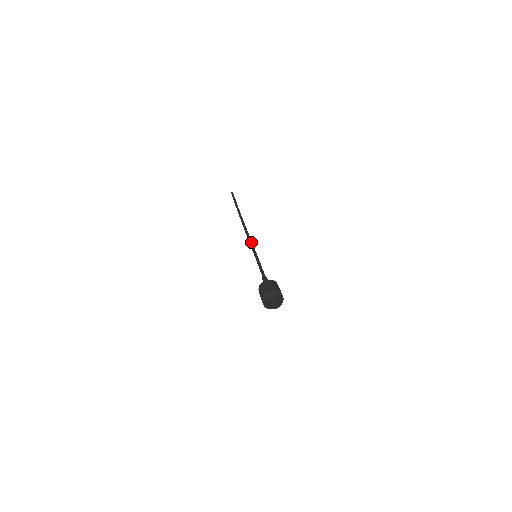
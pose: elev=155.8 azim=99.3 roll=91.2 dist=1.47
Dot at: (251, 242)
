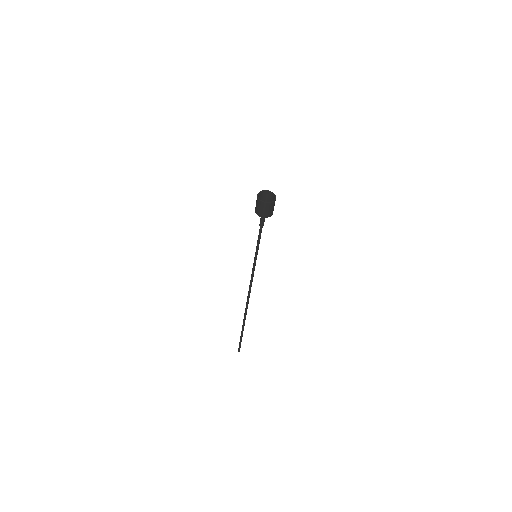
Dot at: (252, 273)
